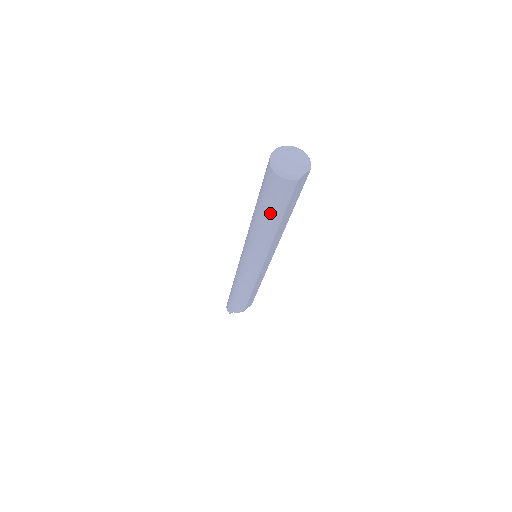
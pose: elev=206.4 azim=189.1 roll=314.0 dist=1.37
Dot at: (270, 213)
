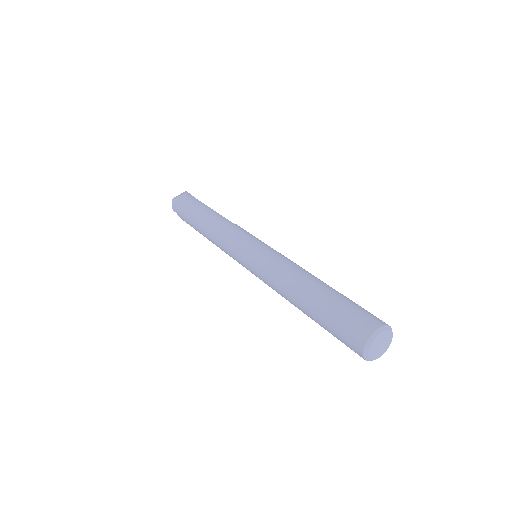
Dot at: (320, 325)
